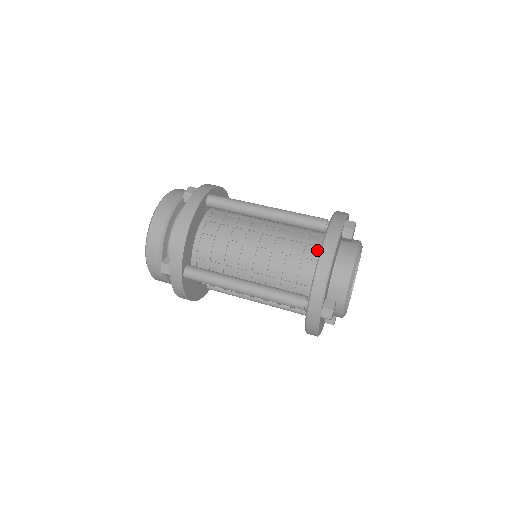
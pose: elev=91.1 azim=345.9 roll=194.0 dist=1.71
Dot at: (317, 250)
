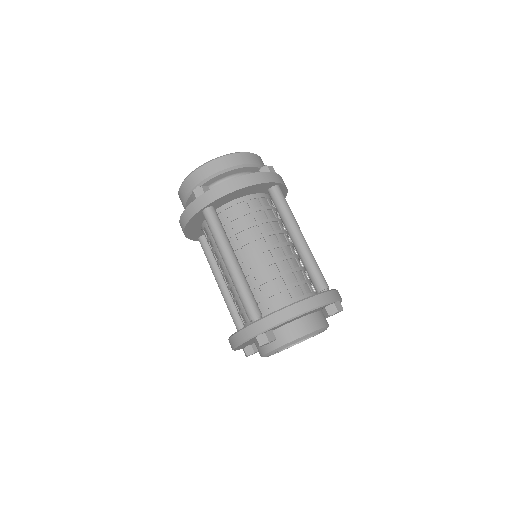
Dot at: (301, 297)
